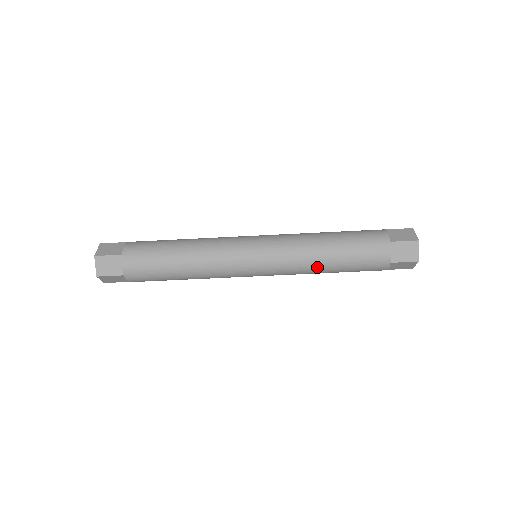
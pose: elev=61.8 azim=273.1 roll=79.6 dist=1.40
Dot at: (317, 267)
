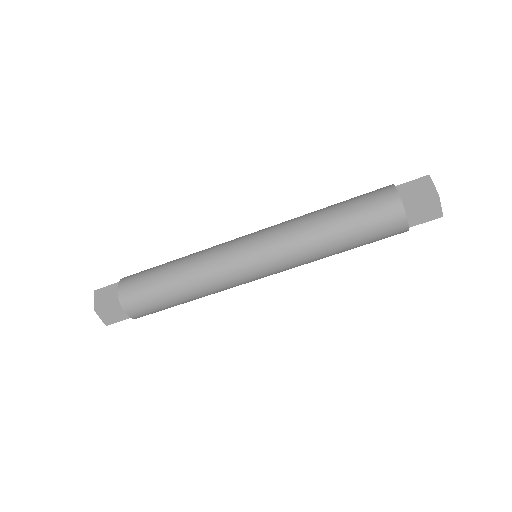
Dot at: (325, 255)
